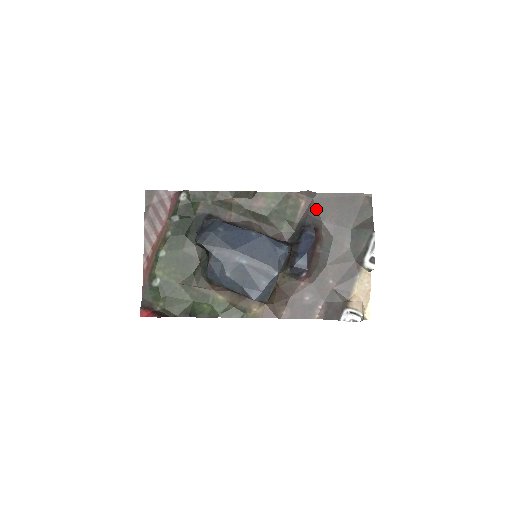
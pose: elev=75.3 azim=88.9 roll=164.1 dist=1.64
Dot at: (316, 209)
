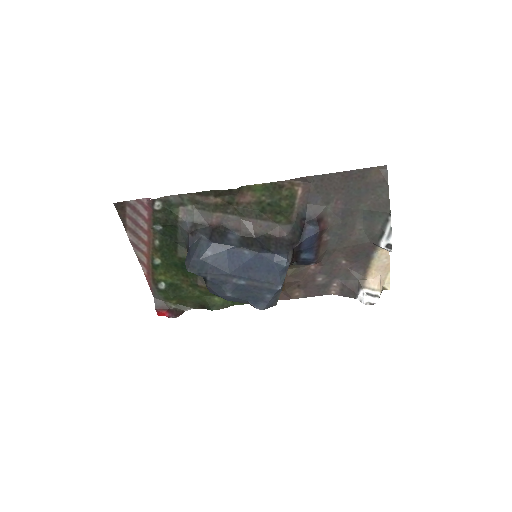
Dot at: (317, 194)
